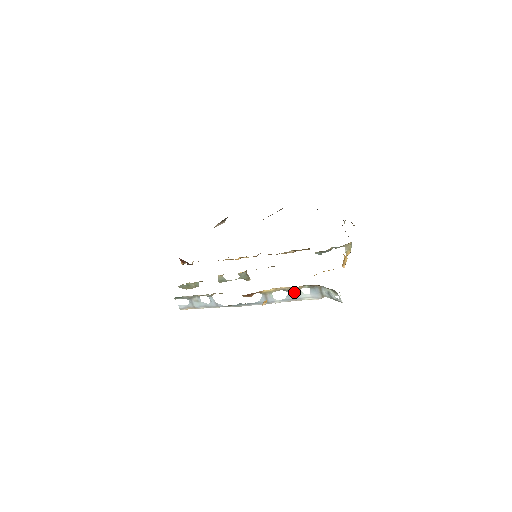
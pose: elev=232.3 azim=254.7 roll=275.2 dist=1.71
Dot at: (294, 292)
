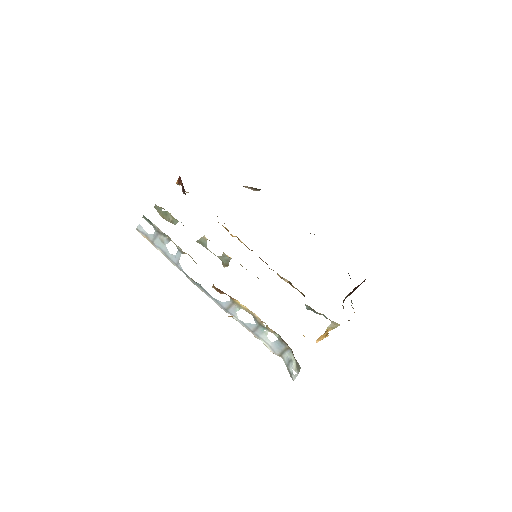
Dot at: (261, 327)
